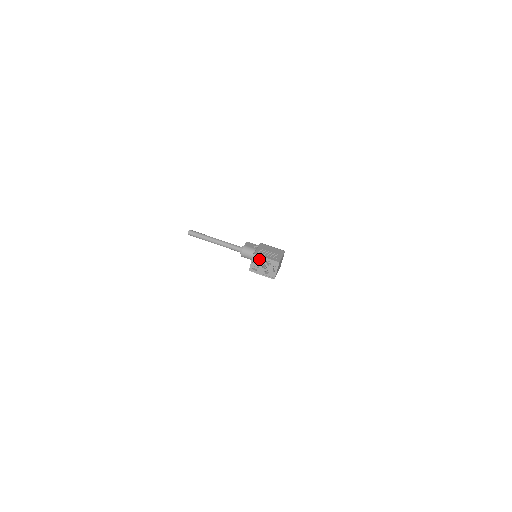
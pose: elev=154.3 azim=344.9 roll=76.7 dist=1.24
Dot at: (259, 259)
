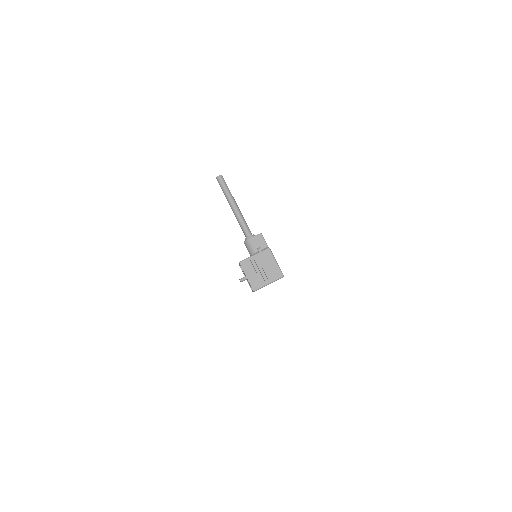
Dot at: (244, 269)
